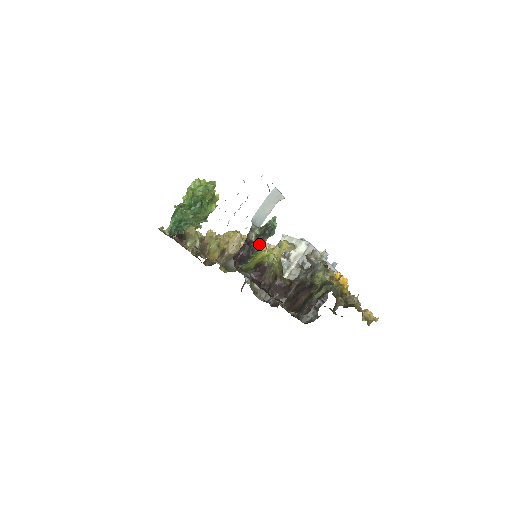
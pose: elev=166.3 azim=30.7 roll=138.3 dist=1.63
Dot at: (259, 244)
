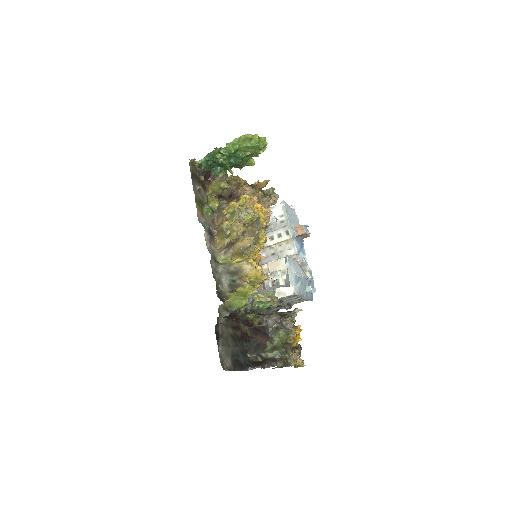
Dot at: (244, 315)
